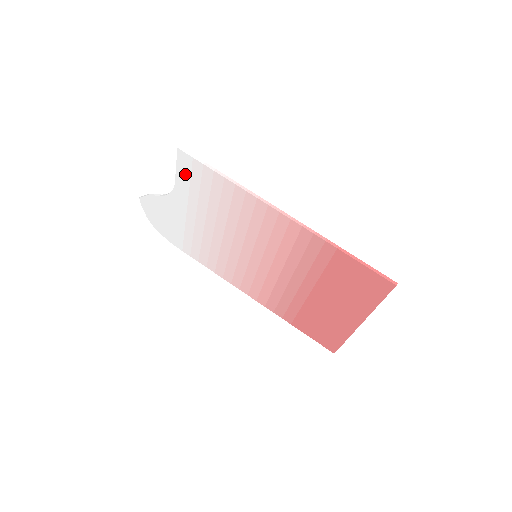
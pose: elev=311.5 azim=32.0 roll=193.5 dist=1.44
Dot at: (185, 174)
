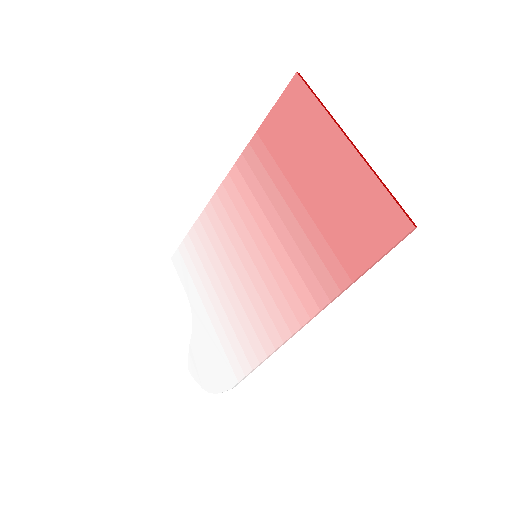
Dot at: (184, 272)
